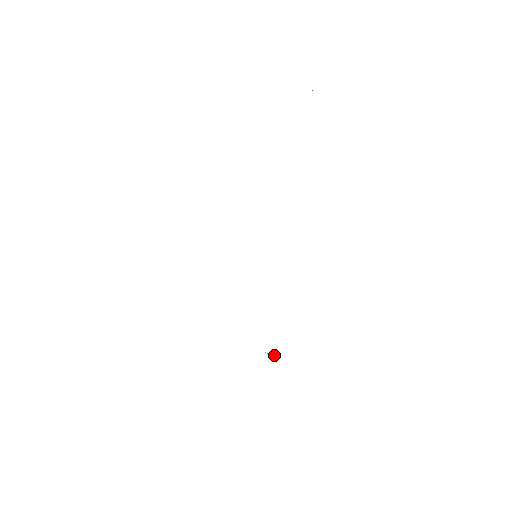
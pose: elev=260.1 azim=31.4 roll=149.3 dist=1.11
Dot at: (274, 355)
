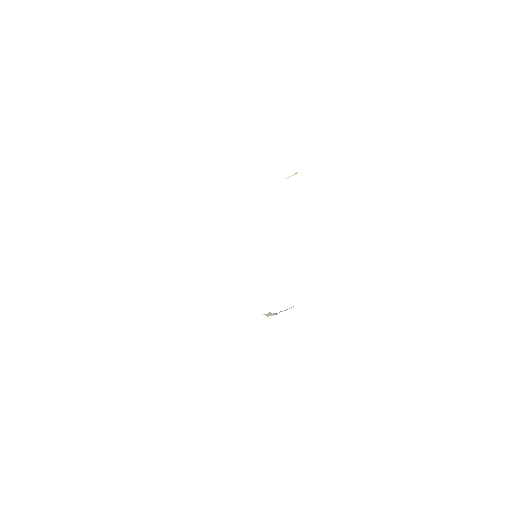
Dot at: (272, 315)
